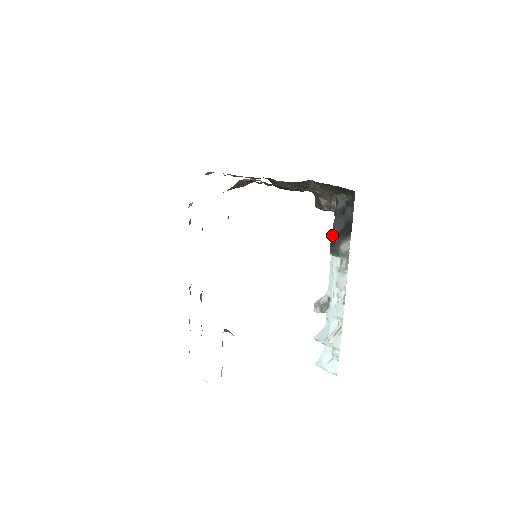
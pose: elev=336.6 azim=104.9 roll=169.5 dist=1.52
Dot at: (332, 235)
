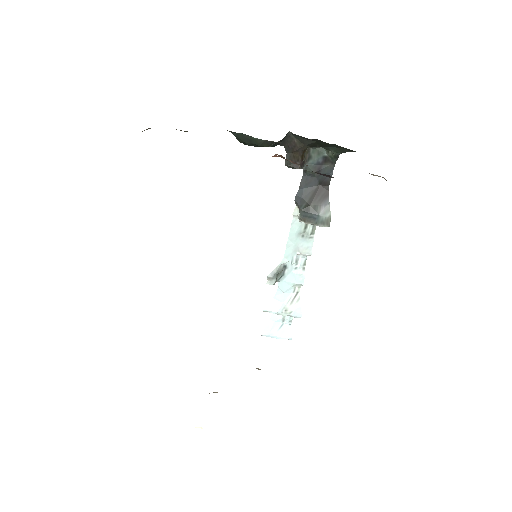
Dot at: (299, 197)
